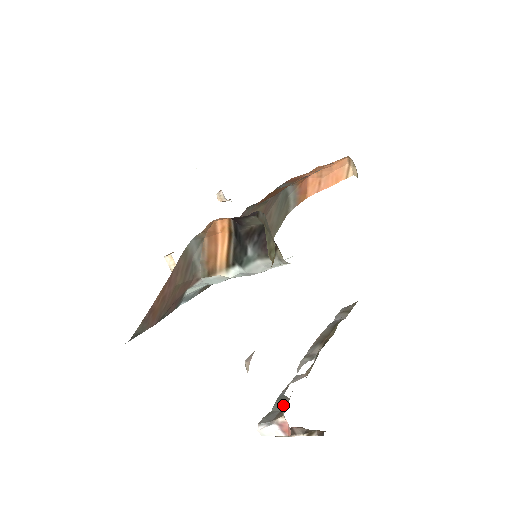
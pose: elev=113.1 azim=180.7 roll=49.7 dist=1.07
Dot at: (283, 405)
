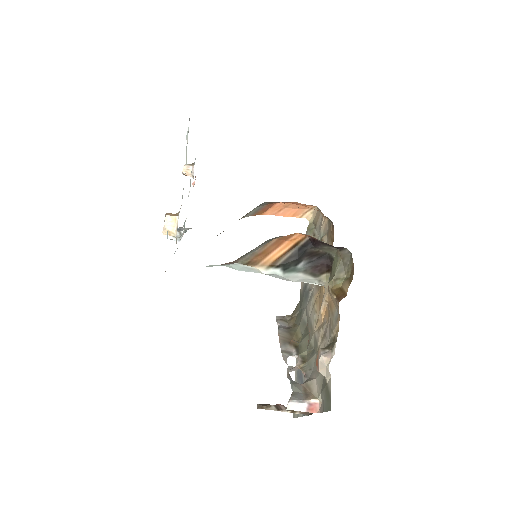
Dot at: (301, 389)
